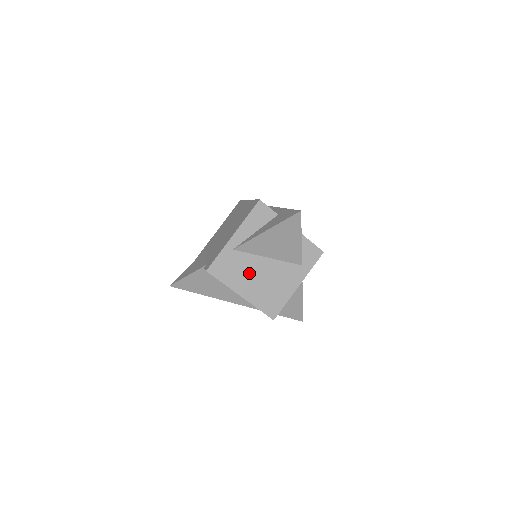
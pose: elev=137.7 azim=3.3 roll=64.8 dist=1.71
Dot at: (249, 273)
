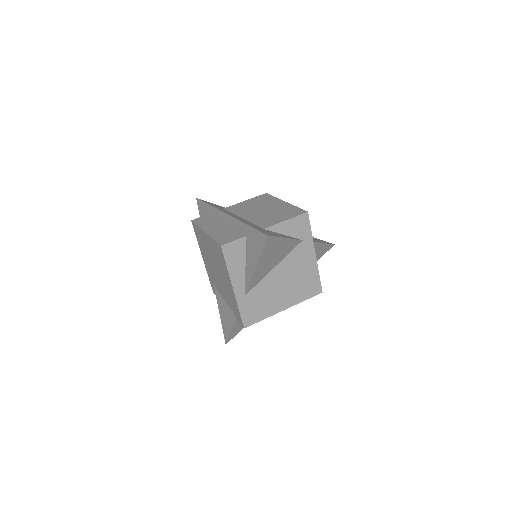
Dot at: (273, 292)
